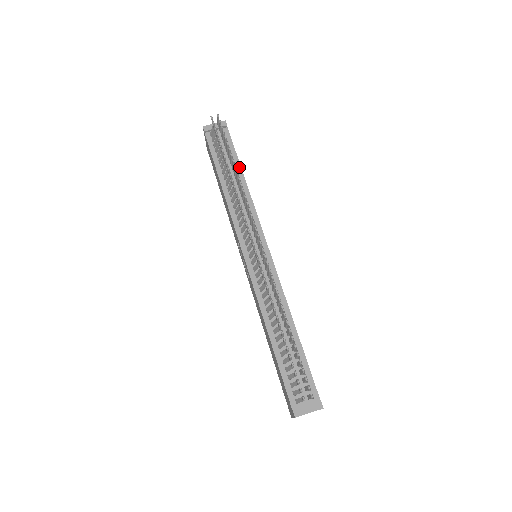
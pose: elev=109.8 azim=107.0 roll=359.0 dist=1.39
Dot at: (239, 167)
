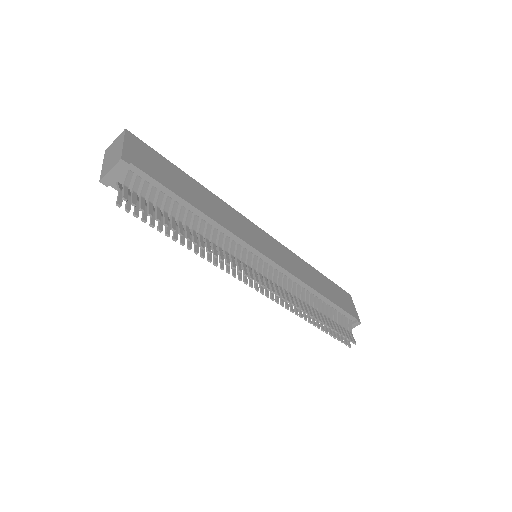
Dot at: (185, 203)
